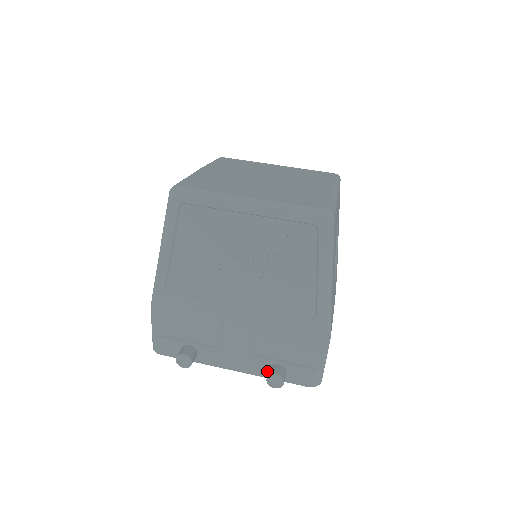
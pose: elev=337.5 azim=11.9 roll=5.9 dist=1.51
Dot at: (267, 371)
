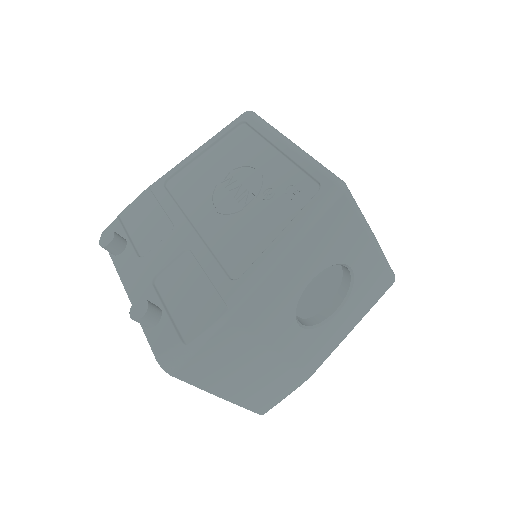
Dot at: occluded
